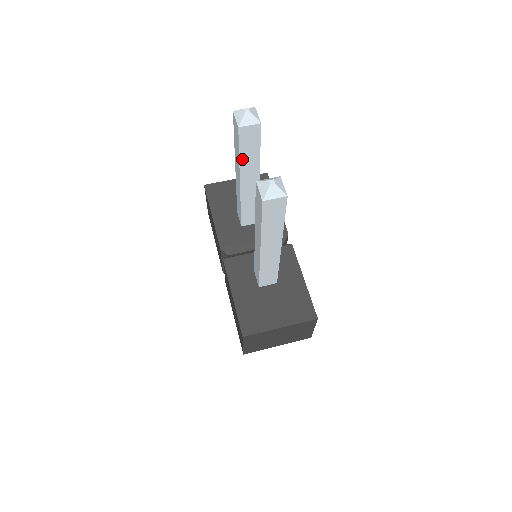
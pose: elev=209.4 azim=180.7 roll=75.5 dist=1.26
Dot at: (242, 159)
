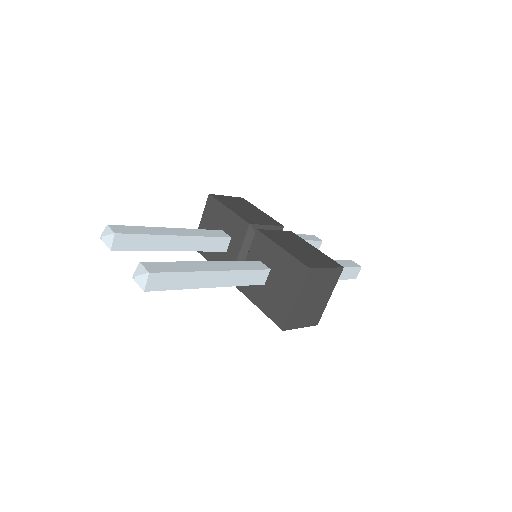
Dot at: (147, 249)
